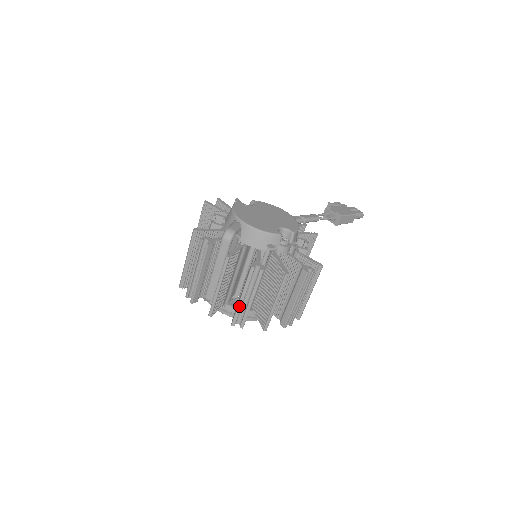
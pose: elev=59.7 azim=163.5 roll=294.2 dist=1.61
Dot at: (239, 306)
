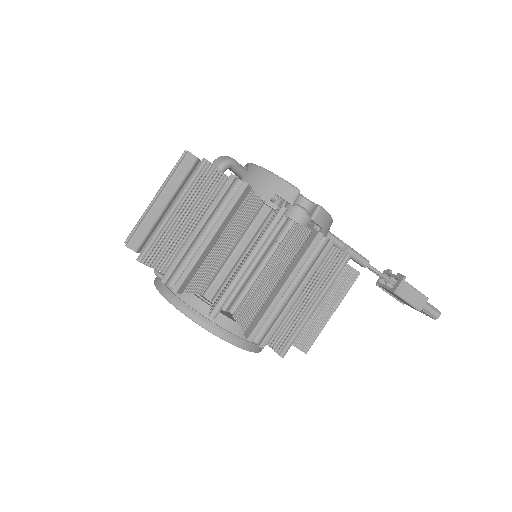
Dot at: (187, 244)
